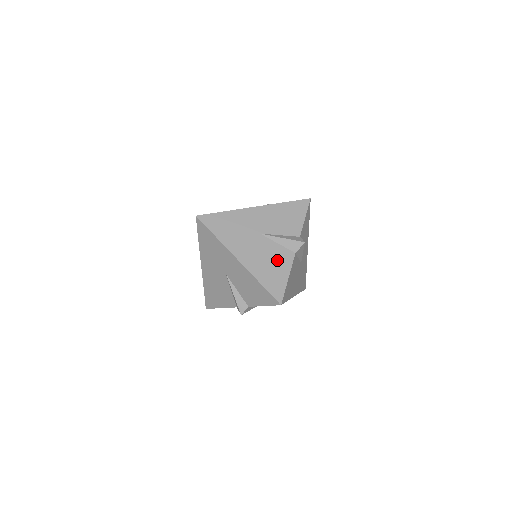
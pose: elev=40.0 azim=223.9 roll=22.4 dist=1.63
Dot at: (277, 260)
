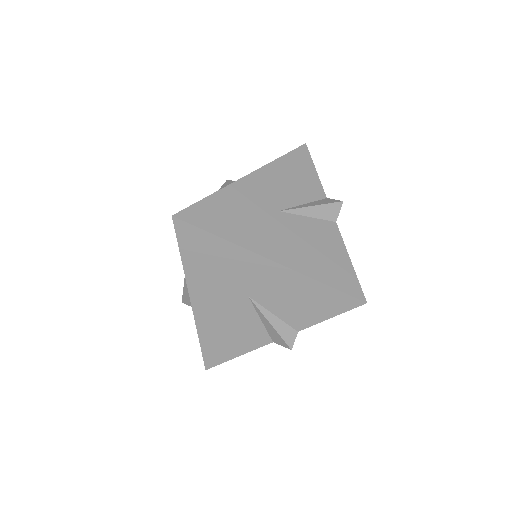
Dot at: (322, 241)
